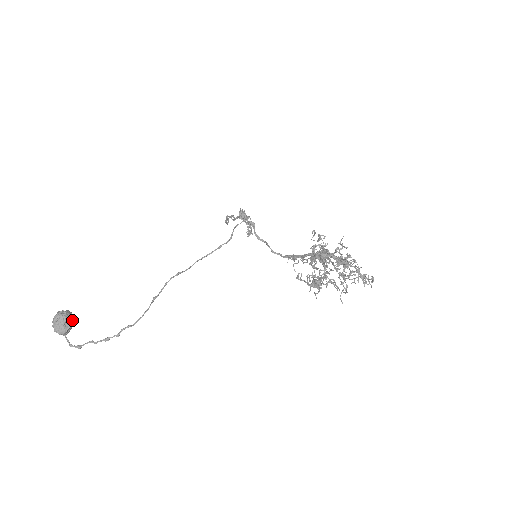
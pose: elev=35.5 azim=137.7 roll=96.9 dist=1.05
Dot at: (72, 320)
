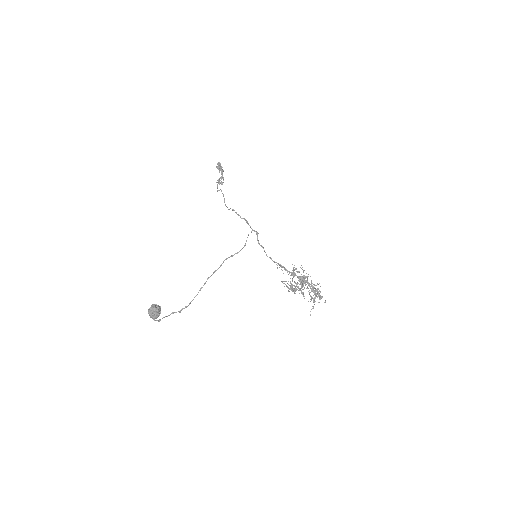
Dot at: occluded
